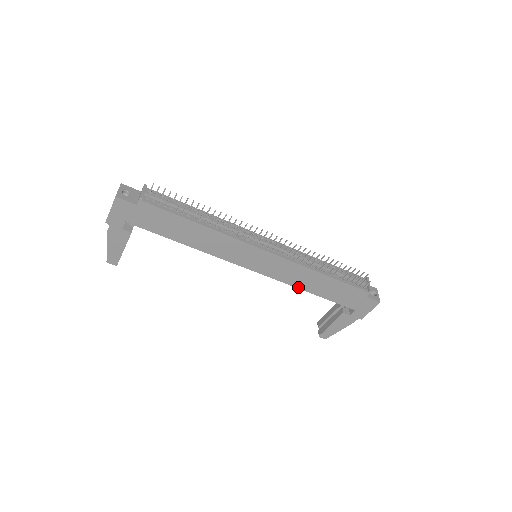
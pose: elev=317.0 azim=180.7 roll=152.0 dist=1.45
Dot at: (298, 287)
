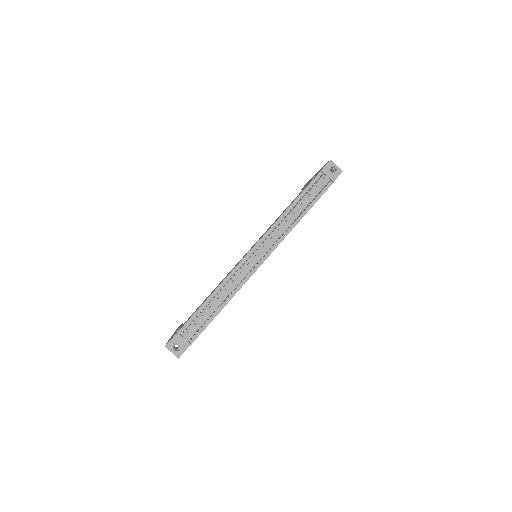
Dot at: occluded
